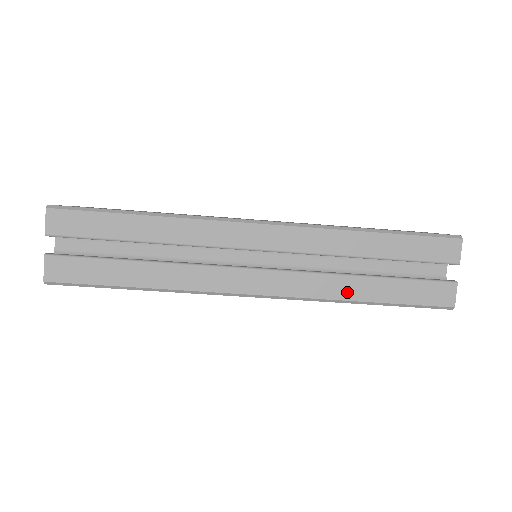
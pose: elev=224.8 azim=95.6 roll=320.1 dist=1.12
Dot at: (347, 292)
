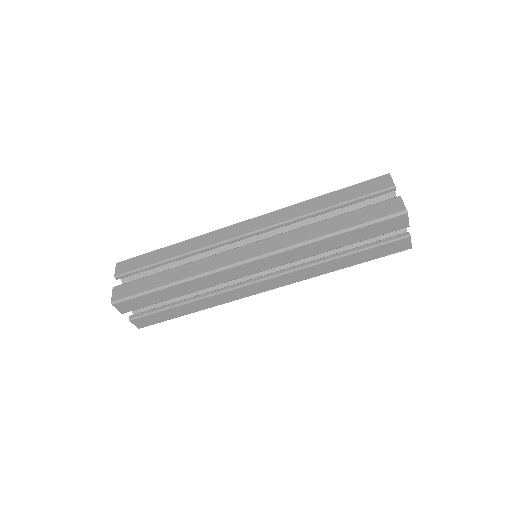
Dot at: (316, 233)
